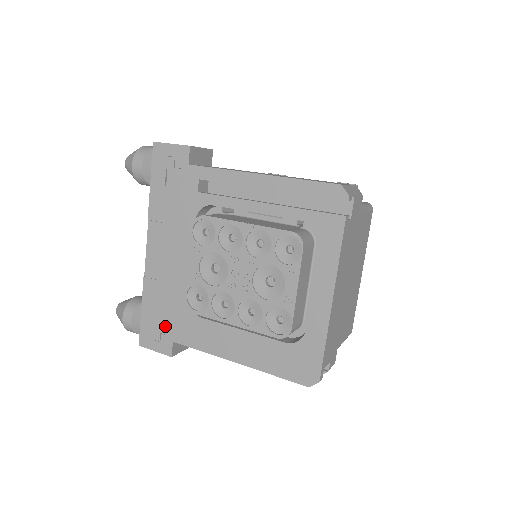
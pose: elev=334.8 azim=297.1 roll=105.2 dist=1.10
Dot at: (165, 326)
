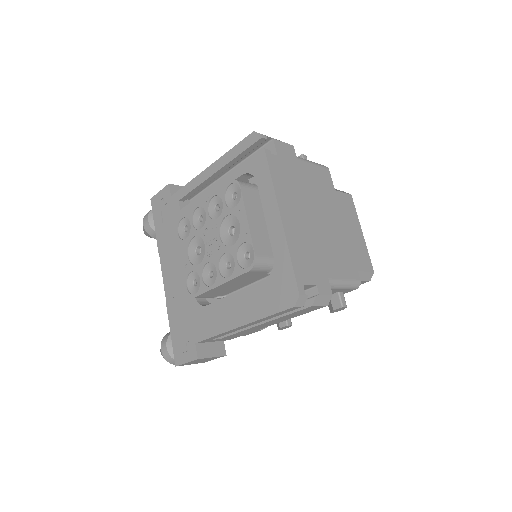
Dot at: (187, 333)
